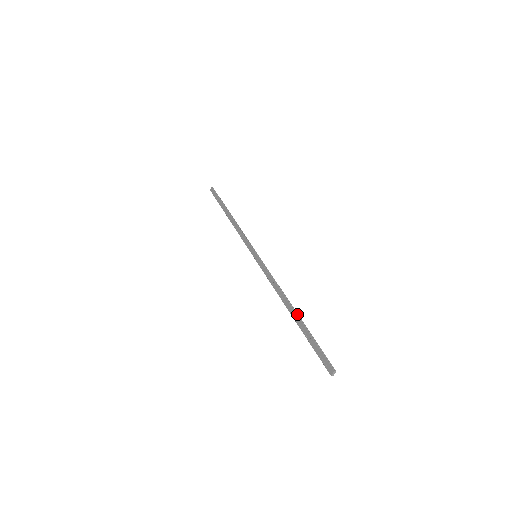
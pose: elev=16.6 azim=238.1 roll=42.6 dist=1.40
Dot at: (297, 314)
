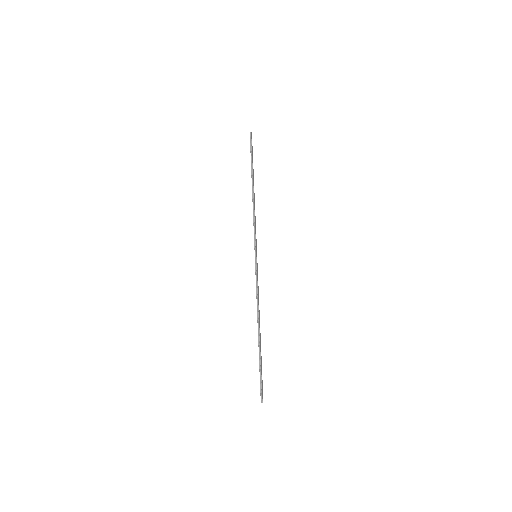
Dot at: (259, 339)
